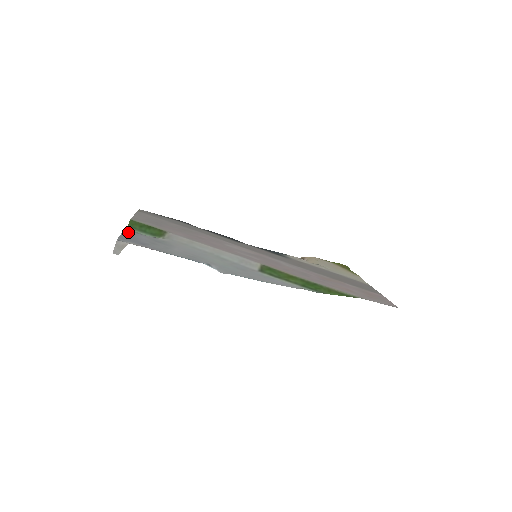
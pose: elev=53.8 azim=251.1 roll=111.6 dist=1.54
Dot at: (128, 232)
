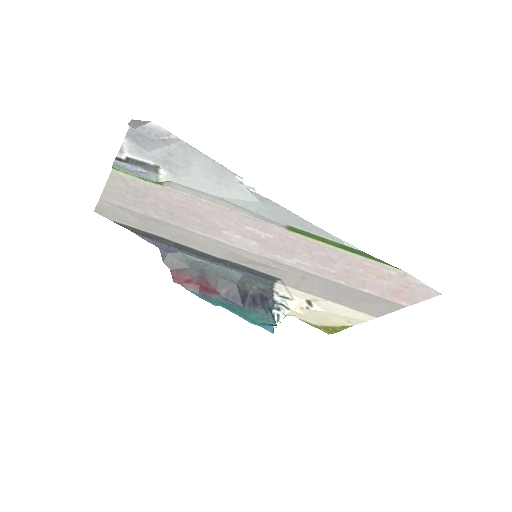
Dot at: (129, 147)
